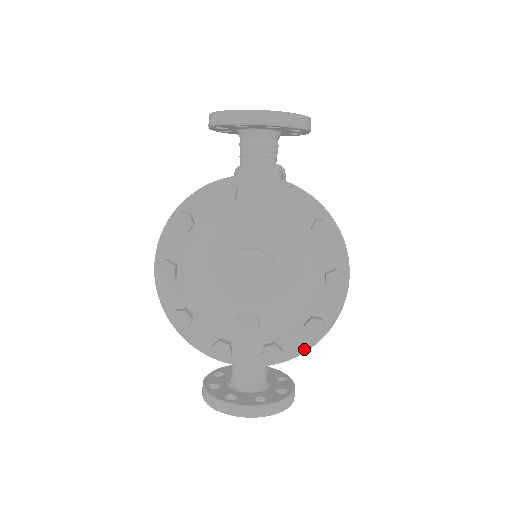
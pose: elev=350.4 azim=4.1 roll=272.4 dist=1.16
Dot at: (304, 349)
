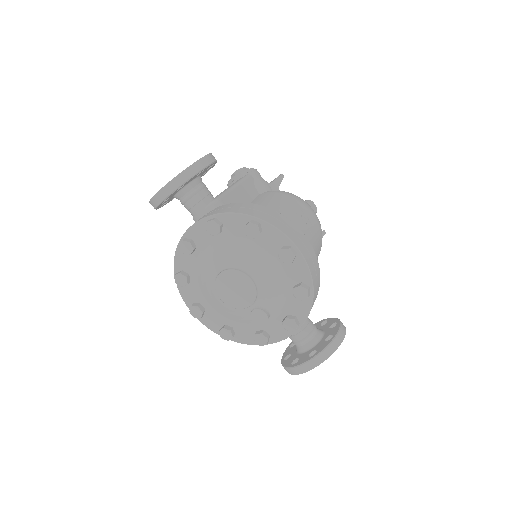
Dot at: (308, 309)
